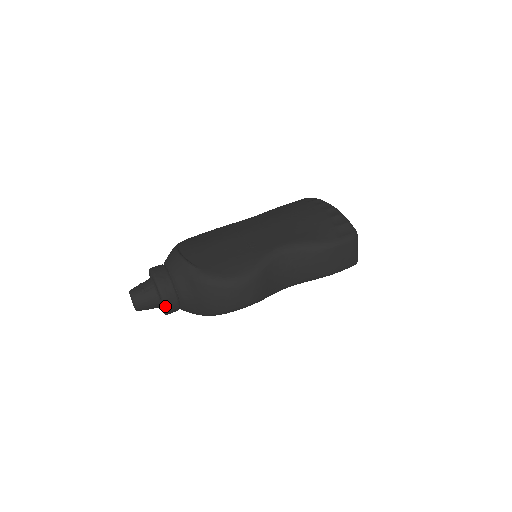
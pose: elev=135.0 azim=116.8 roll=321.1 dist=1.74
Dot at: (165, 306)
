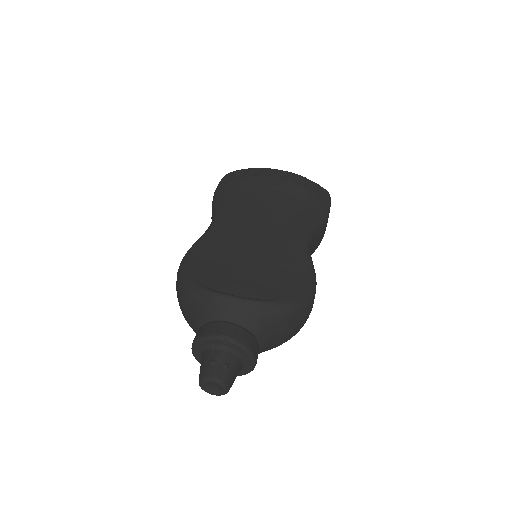
Dot at: occluded
